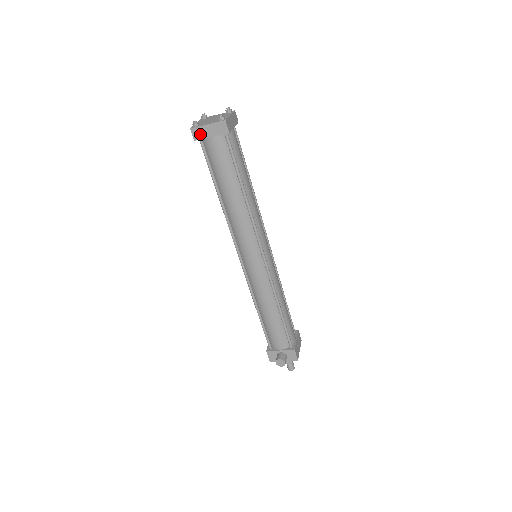
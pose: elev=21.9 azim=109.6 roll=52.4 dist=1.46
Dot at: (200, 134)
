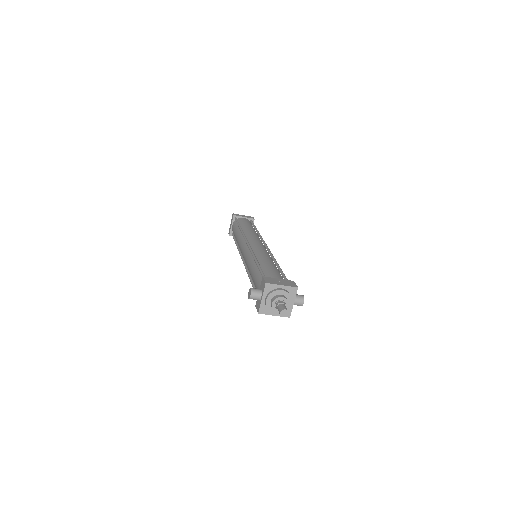
Dot at: (230, 230)
